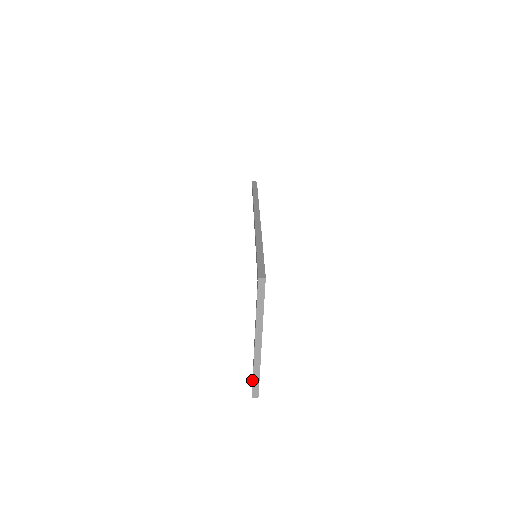
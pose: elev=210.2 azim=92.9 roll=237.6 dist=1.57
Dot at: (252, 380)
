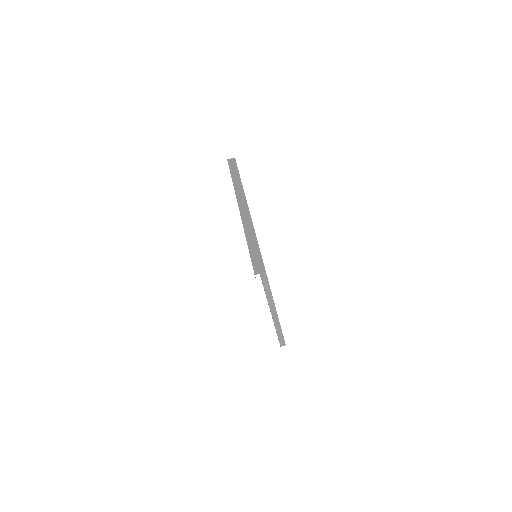
Dot at: occluded
